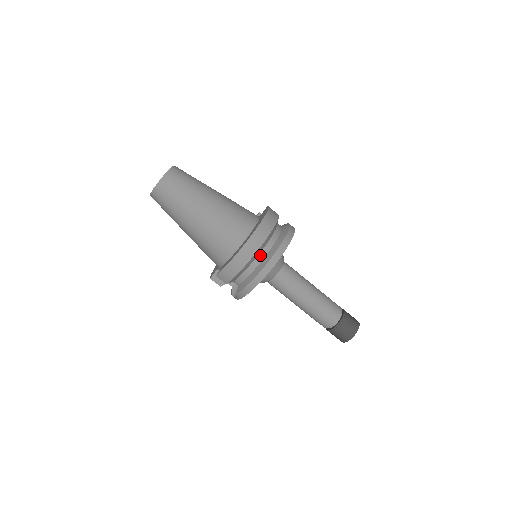
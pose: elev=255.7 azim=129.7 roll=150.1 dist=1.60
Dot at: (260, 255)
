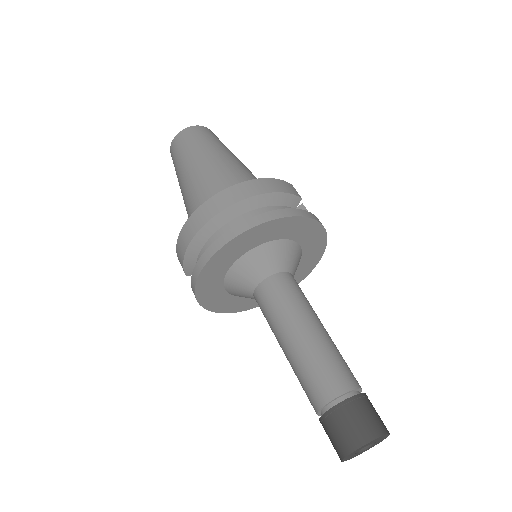
Dot at: (216, 235)
